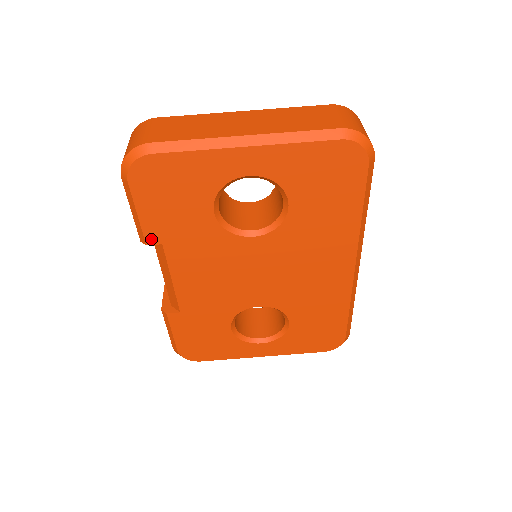
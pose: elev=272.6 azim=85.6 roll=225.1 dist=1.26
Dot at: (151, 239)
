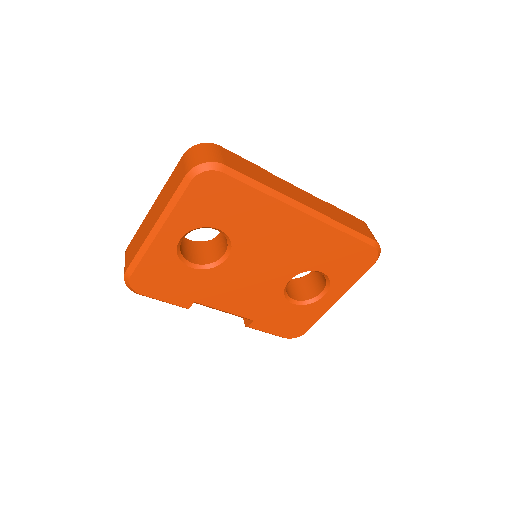
Dot at: (186, 305)
